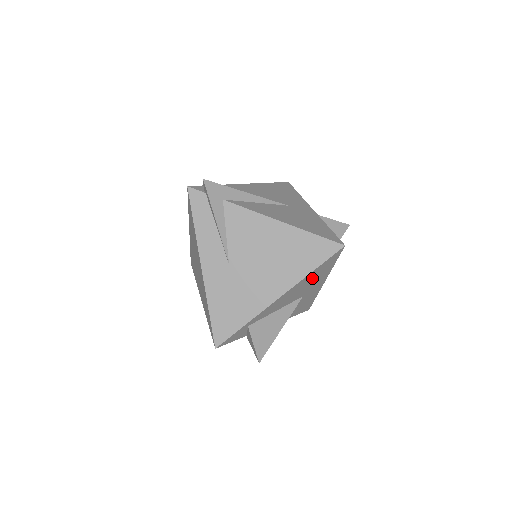
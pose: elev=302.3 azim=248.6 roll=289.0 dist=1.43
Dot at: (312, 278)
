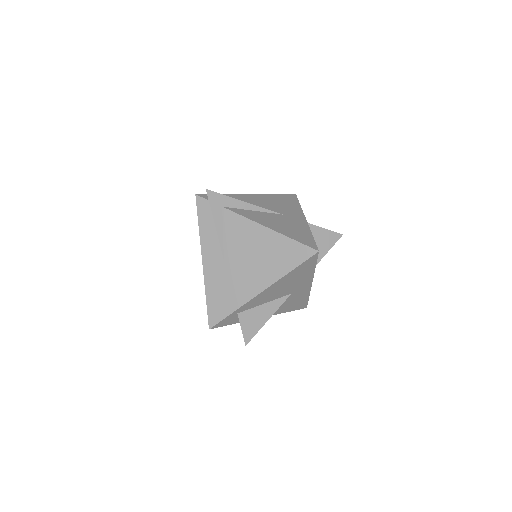
Dot at: (294, 277)
